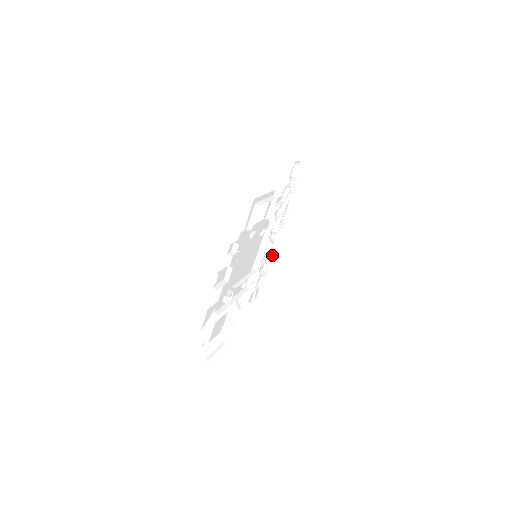
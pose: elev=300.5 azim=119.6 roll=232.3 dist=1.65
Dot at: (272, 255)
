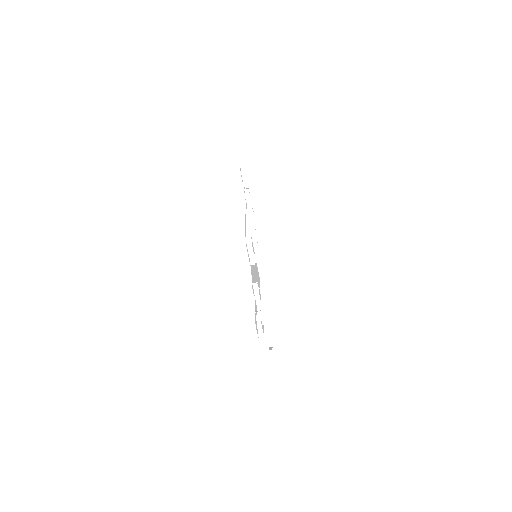
Dot at: occluded
